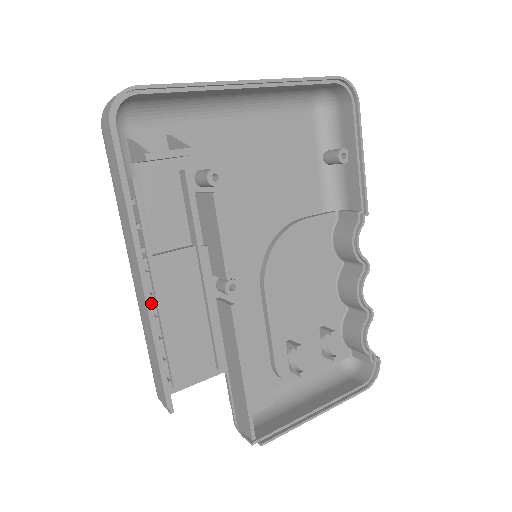
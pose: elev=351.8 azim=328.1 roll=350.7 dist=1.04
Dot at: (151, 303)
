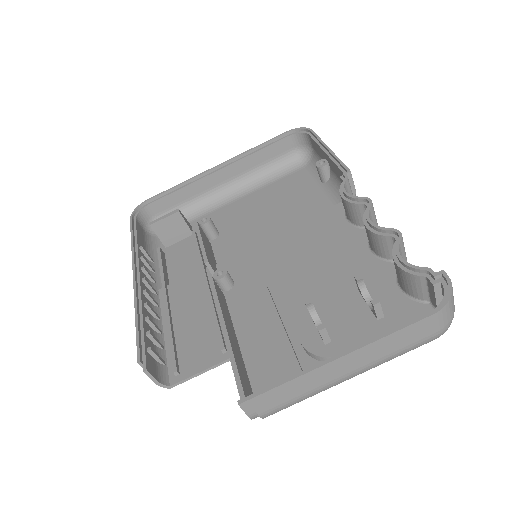
Dot at: (140, 292)
